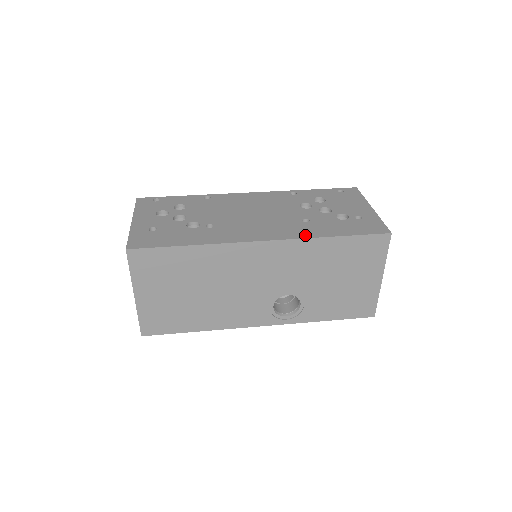
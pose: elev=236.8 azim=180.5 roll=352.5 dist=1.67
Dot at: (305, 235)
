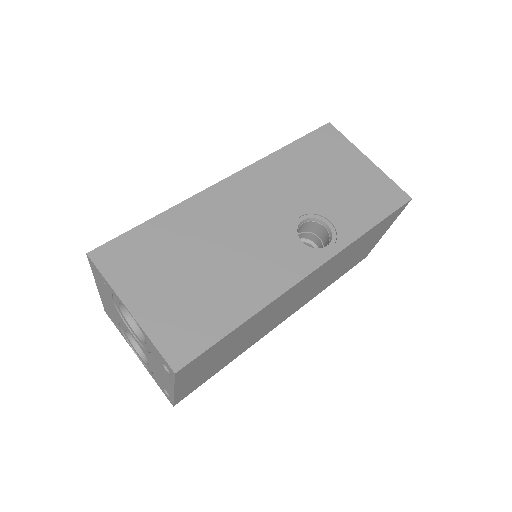
Dot at: occluded
